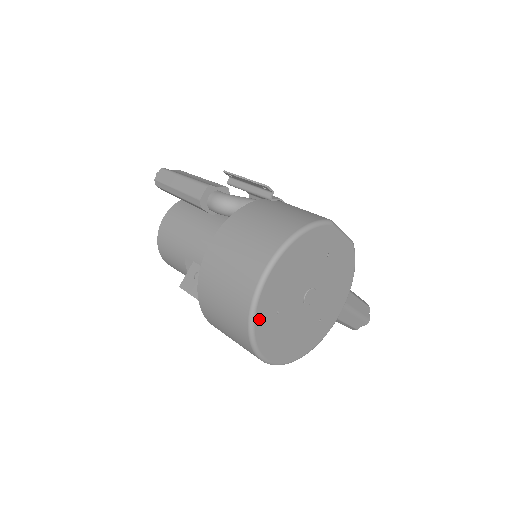
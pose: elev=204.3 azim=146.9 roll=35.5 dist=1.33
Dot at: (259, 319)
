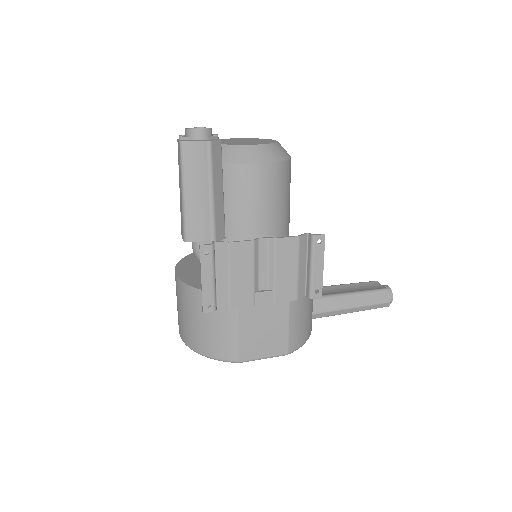
Dot at: occluded
